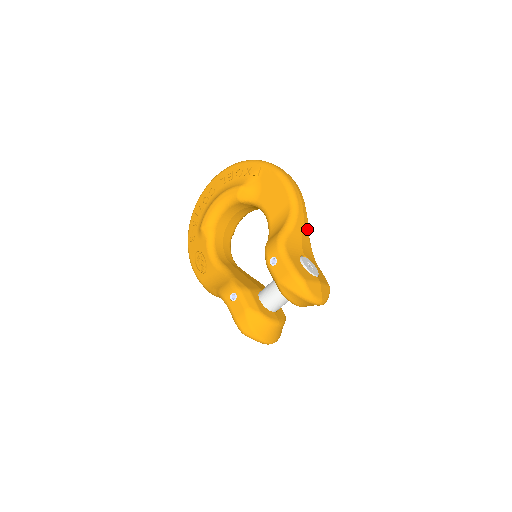
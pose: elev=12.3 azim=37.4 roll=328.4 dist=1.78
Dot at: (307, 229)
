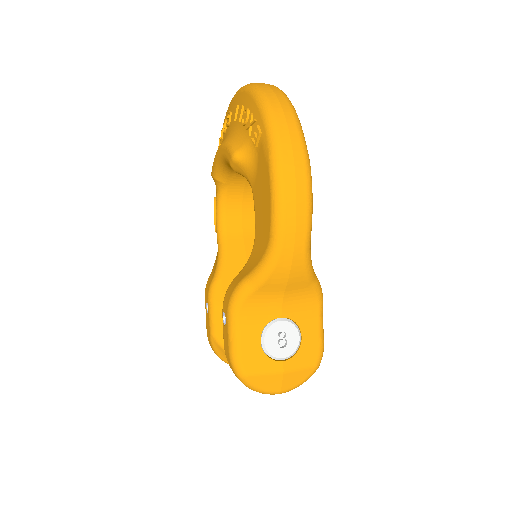
Dot at: (303, 276)
